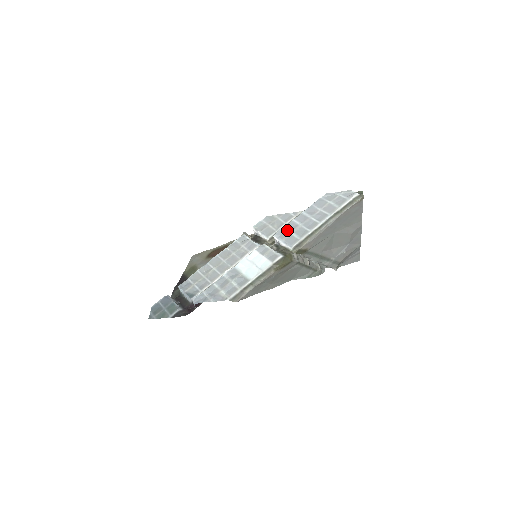
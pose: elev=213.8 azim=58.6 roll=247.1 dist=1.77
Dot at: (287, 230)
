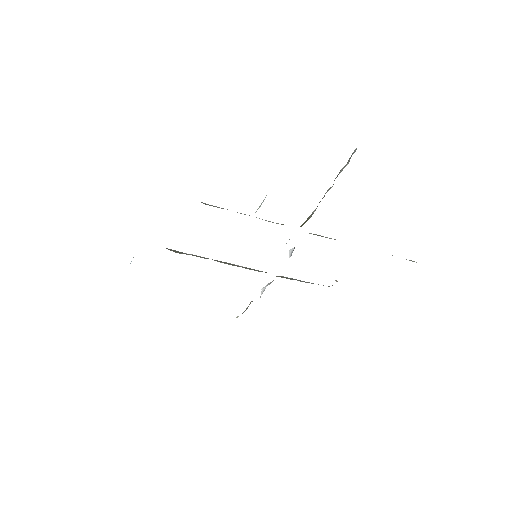
Dot at: occluded
